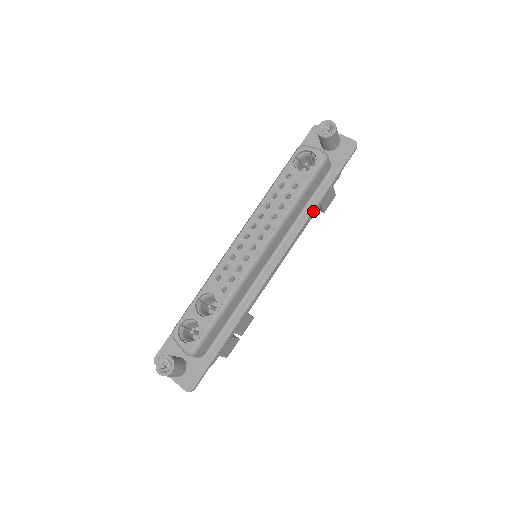
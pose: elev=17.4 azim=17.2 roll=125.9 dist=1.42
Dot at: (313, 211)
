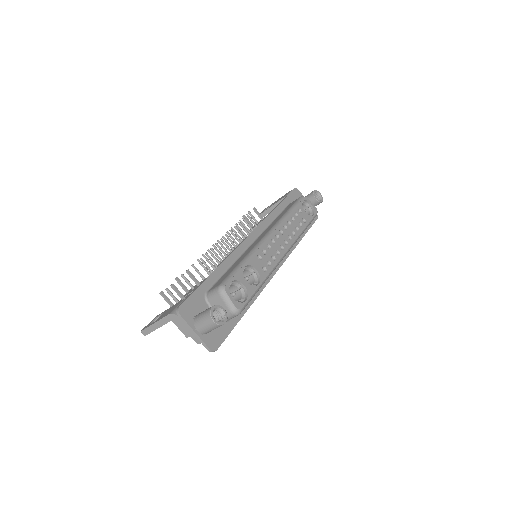
Dot at: (297, 244)
